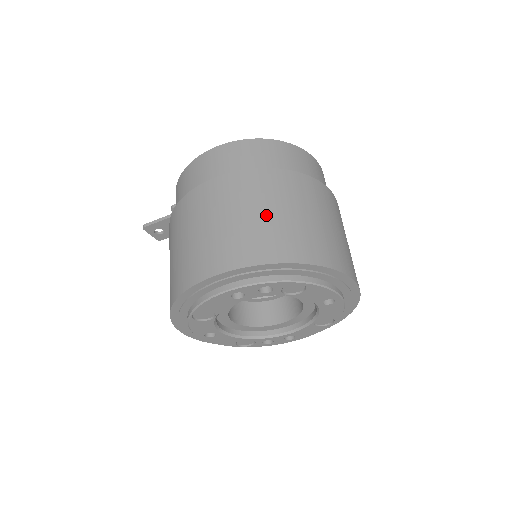
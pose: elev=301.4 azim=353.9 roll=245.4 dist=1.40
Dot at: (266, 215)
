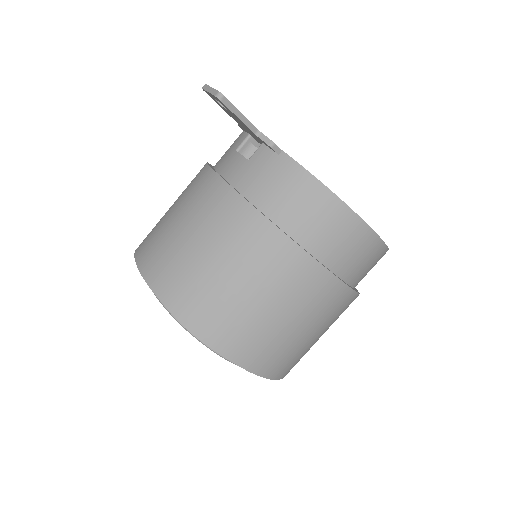
Dot at: (317, 339)
